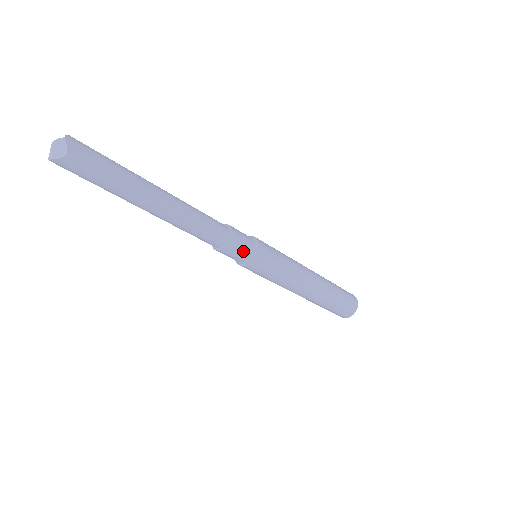
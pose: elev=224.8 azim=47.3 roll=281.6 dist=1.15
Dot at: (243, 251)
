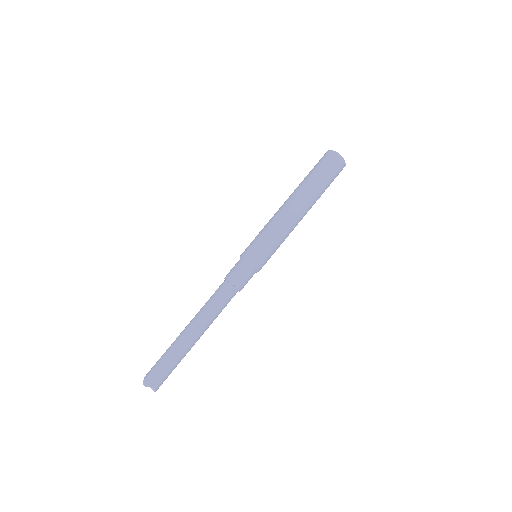
Dot at: (247, 276)
